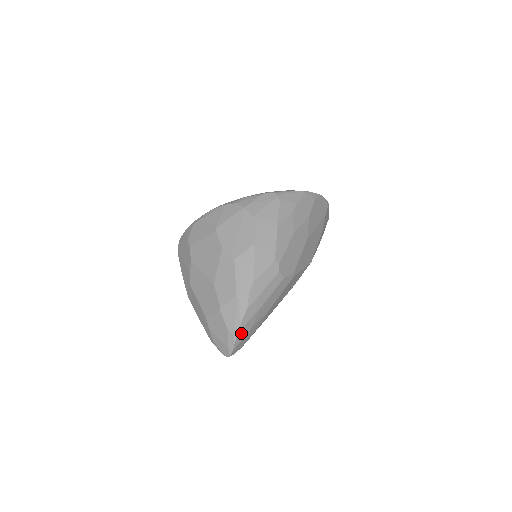
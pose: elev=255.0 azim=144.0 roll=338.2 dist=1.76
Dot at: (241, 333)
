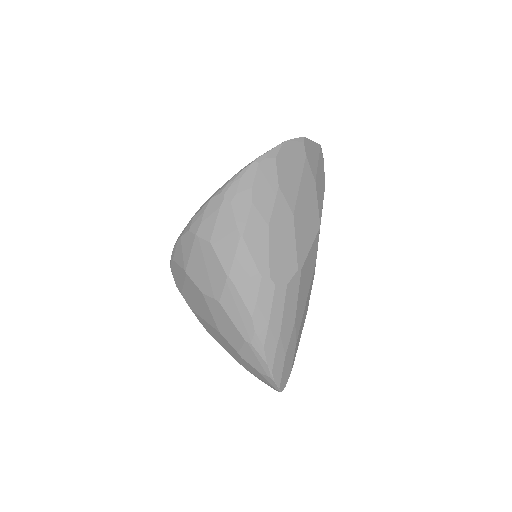
Dot at: (275, 370)
